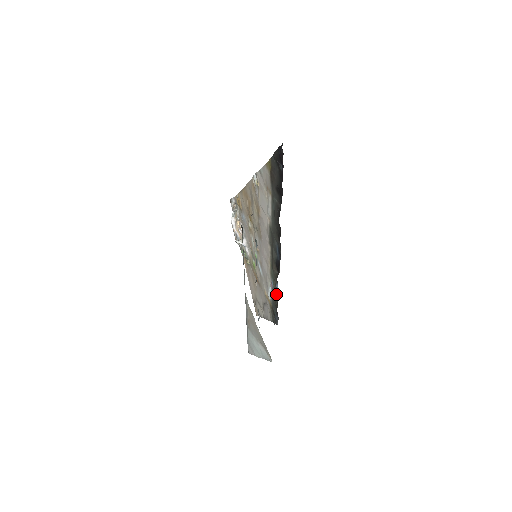
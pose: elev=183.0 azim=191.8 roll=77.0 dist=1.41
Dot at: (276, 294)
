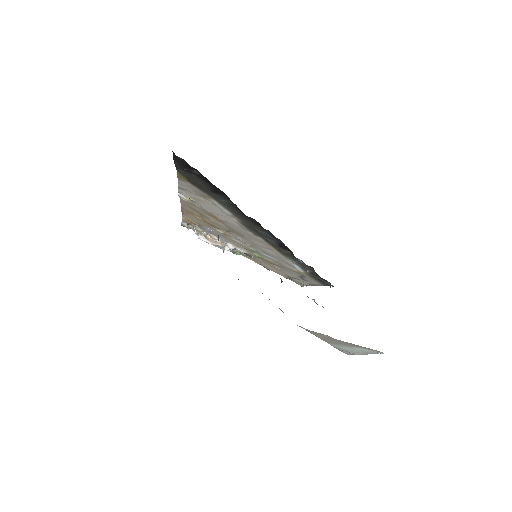
Dot at: (307, 267)
